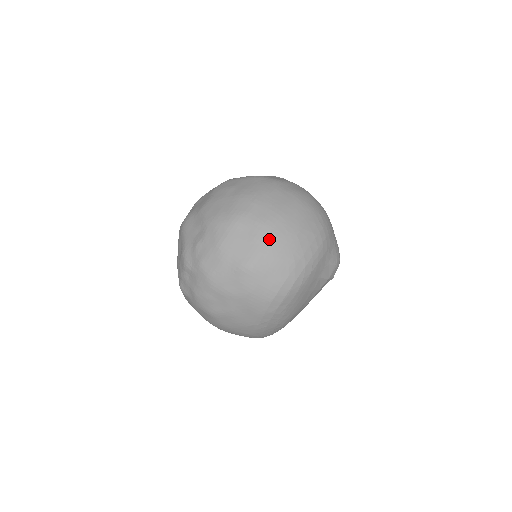
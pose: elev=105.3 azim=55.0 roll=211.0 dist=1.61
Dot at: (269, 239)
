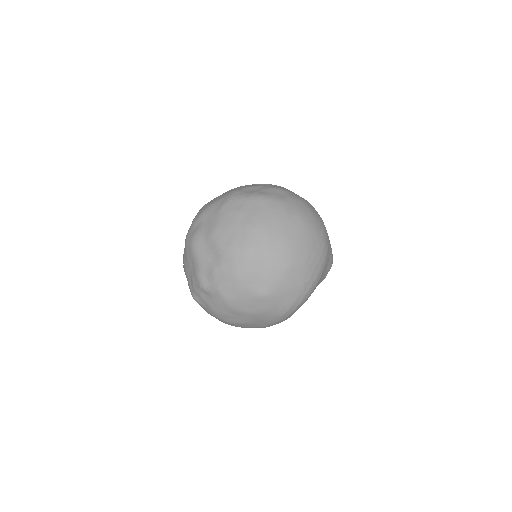
Dot at: (283, 270)
